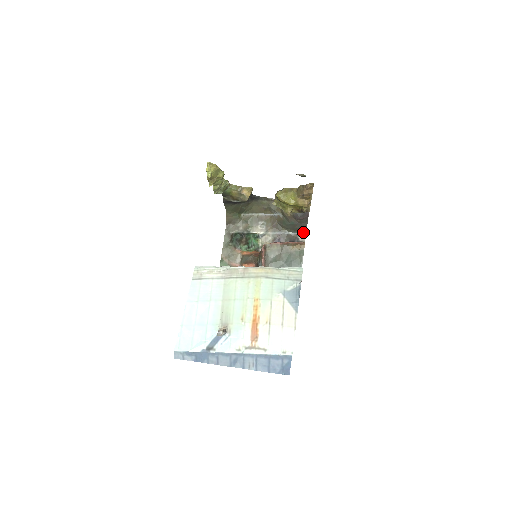
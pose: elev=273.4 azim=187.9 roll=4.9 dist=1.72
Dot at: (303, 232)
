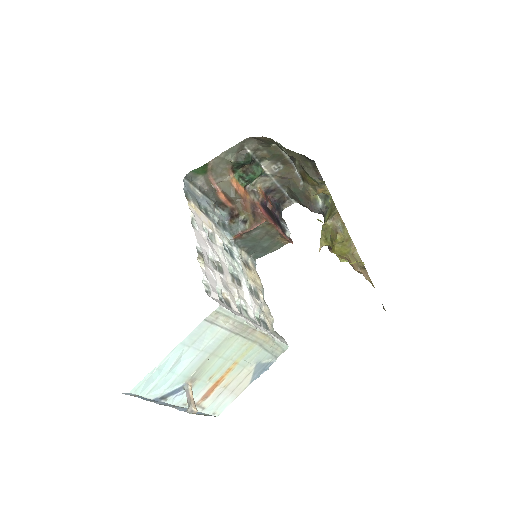
Dot at: (294, 201)
